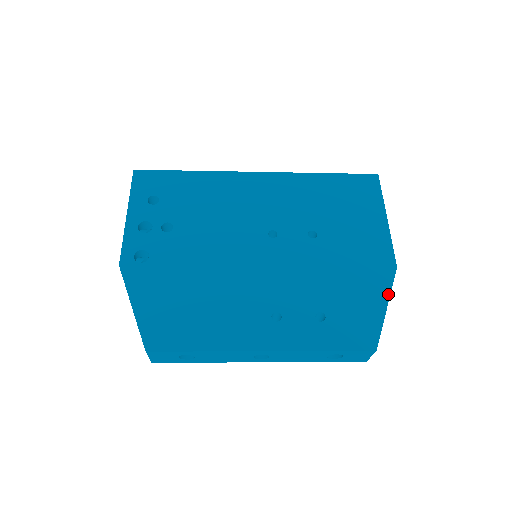
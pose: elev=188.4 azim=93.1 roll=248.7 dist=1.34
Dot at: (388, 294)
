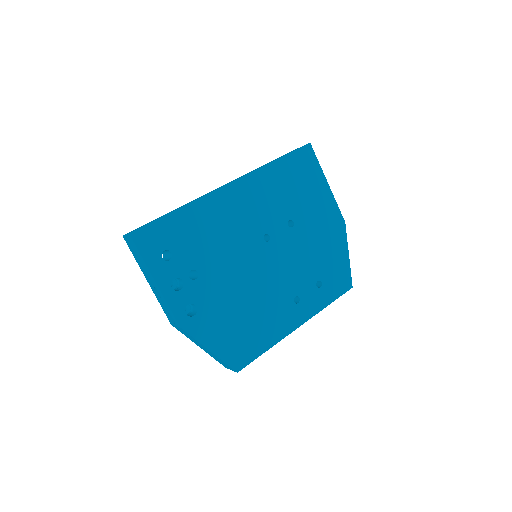
Dot at: (347, 245)
